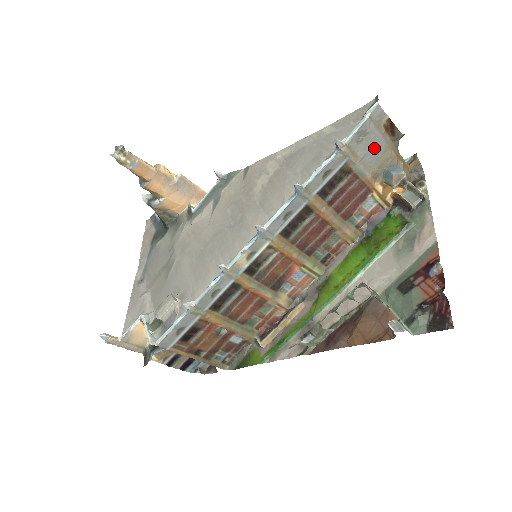
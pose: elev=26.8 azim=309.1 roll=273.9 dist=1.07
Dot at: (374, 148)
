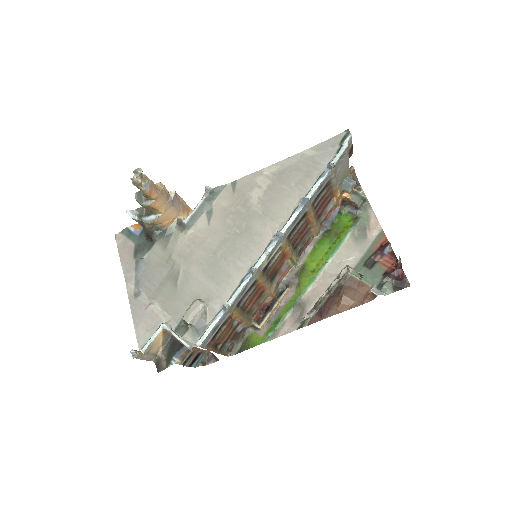
Dot at: (344, 166)
